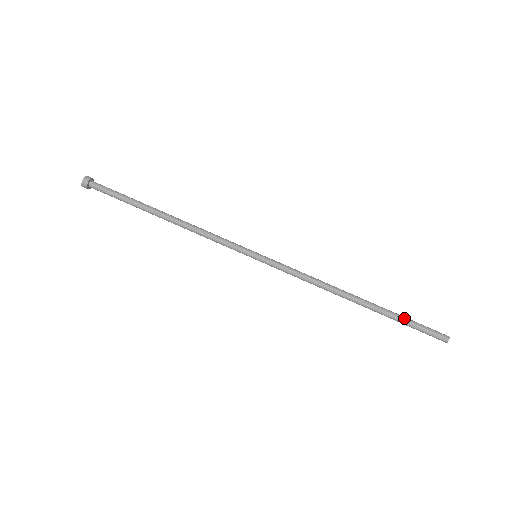
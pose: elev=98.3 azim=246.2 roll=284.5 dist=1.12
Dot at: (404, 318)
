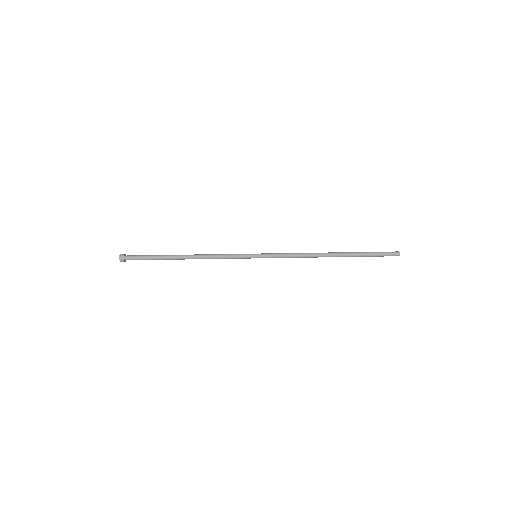
Dot at: (366, 252)
